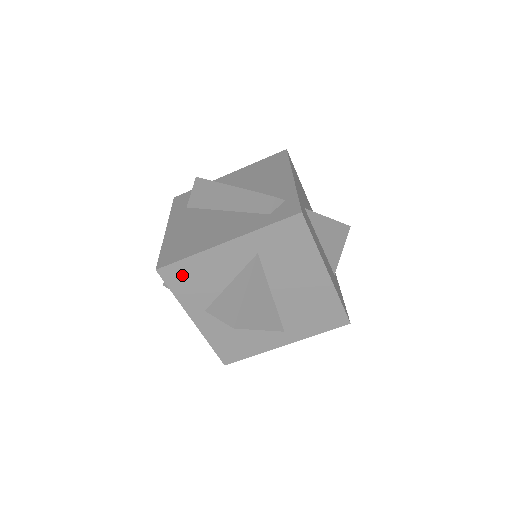
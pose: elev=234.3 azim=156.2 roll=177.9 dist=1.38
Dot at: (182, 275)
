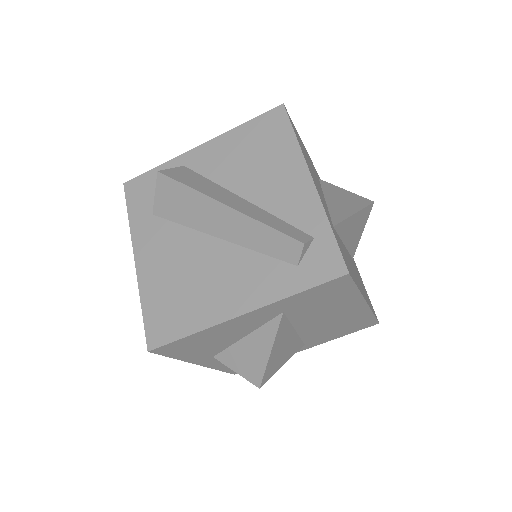
Dot at: (183, 346)
